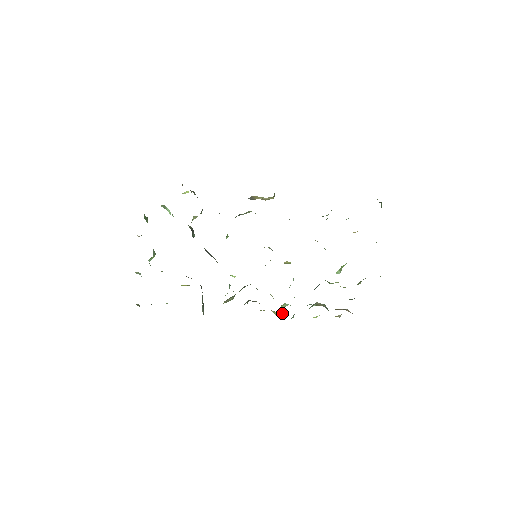
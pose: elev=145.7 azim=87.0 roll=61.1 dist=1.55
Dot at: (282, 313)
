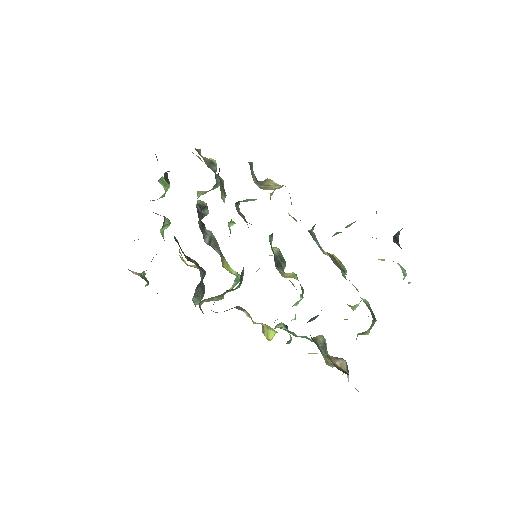
Dot at: occluded
